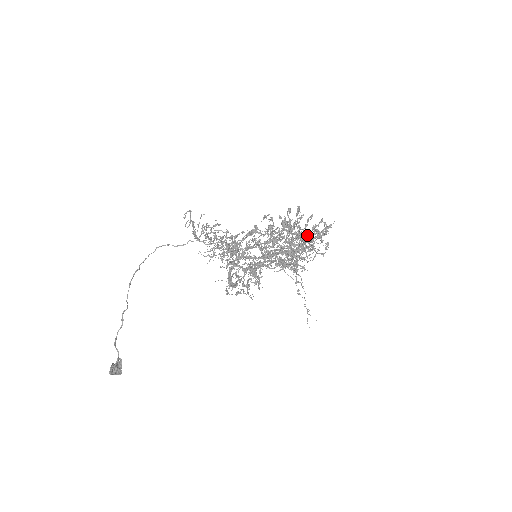
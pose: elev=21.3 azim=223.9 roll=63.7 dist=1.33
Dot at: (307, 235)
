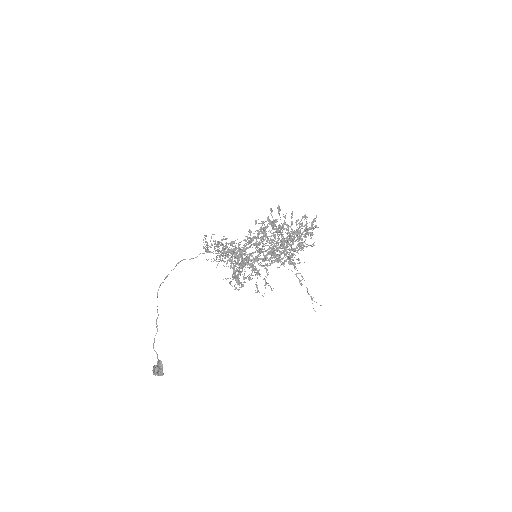
Dot at: (299, 233)
